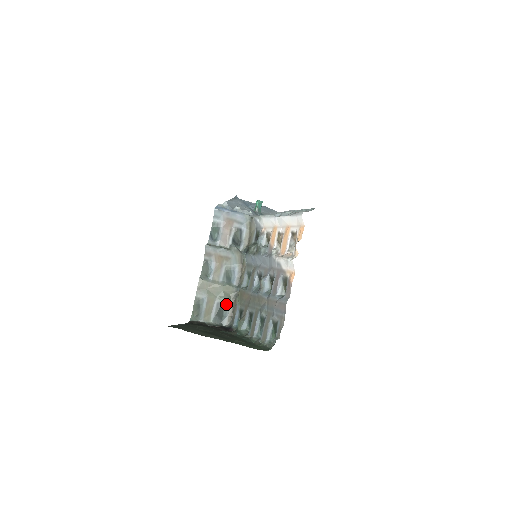
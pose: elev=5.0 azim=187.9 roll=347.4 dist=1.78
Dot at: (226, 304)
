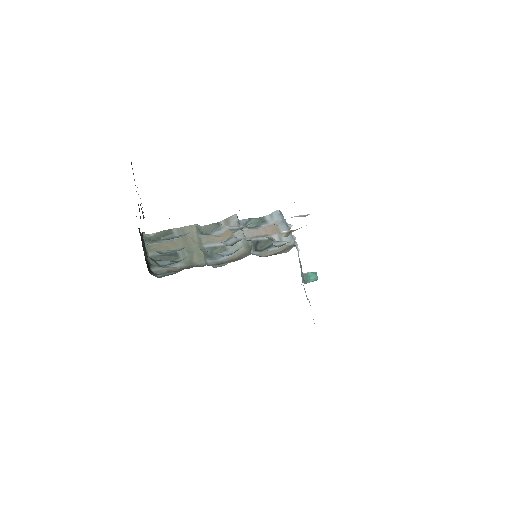
Dot at: (180, 261)
